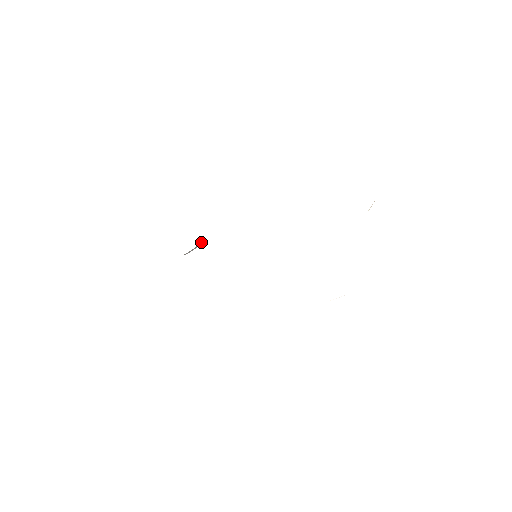
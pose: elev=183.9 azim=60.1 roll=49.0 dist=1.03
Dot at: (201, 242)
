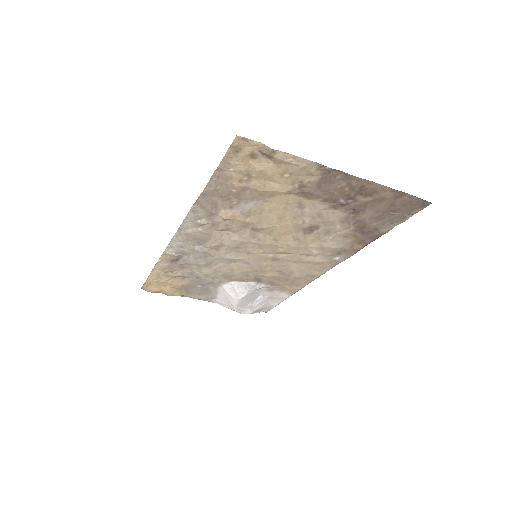
Dot at: (249, 283)
